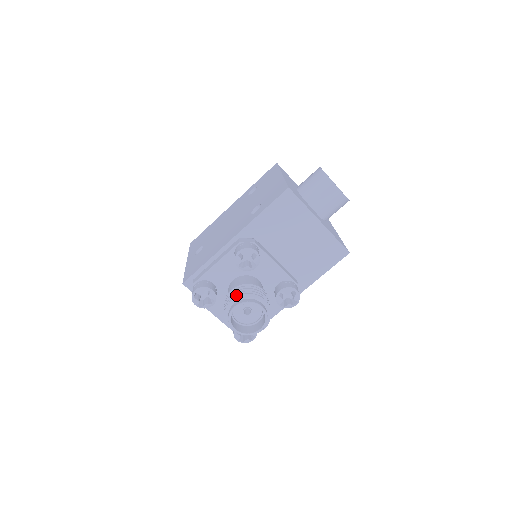
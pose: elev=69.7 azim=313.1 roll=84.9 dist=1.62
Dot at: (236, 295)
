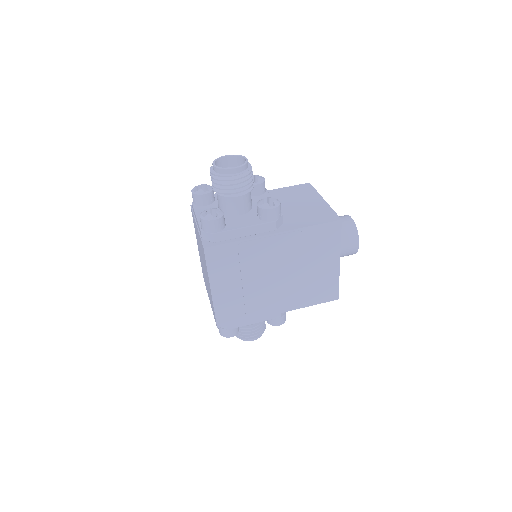
Dot at: (232, 164)
